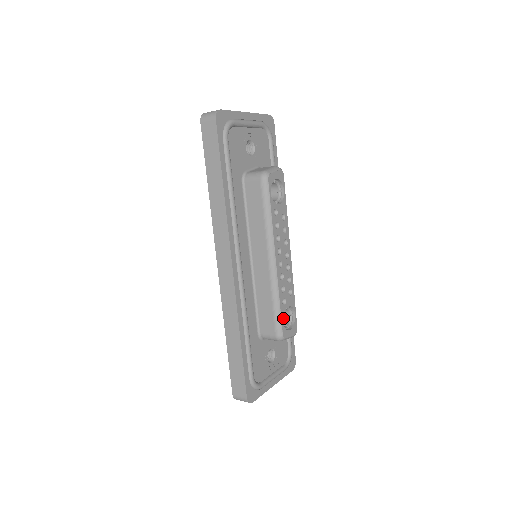
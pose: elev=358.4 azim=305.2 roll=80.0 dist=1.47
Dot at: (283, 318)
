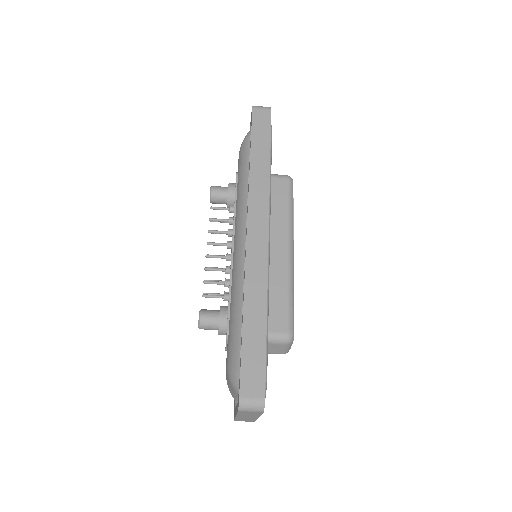
Dot at: occluded
